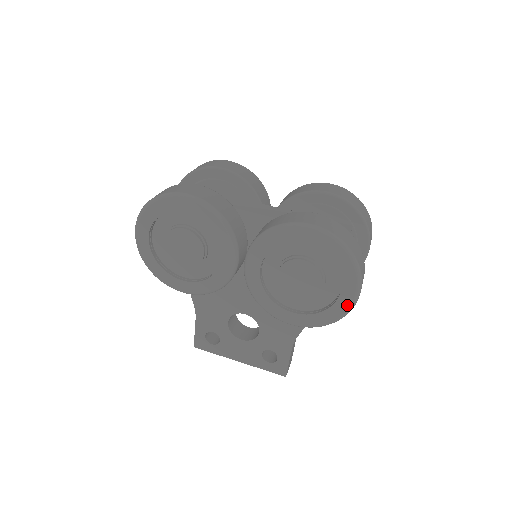
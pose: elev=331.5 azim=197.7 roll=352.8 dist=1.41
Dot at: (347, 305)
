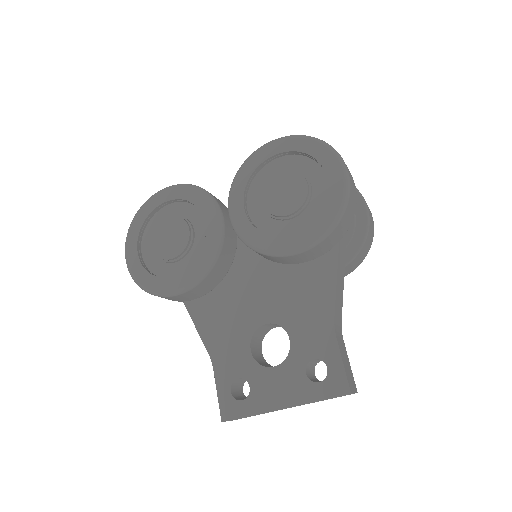
Dot at: (341, 186)
